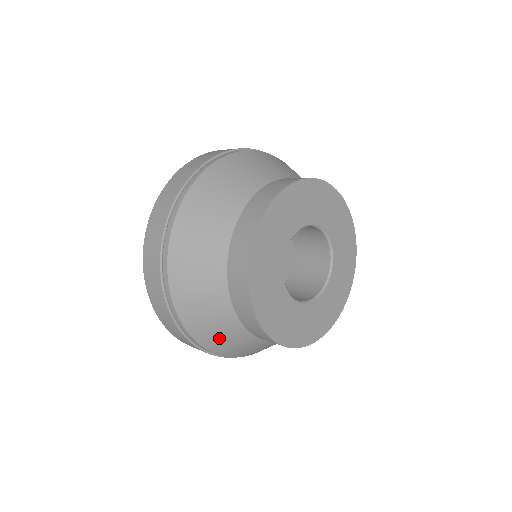
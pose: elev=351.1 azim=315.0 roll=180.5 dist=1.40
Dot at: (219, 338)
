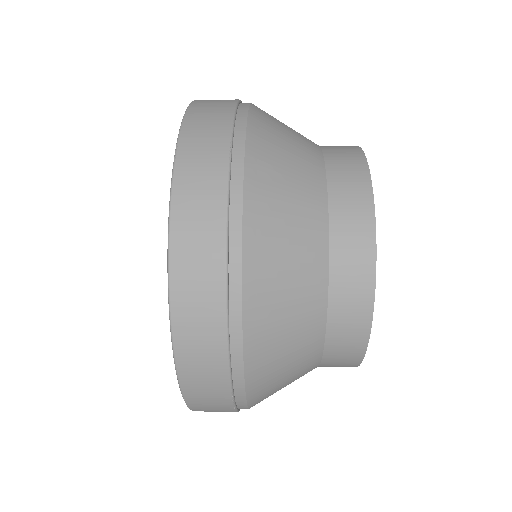
Dot at: occluded
